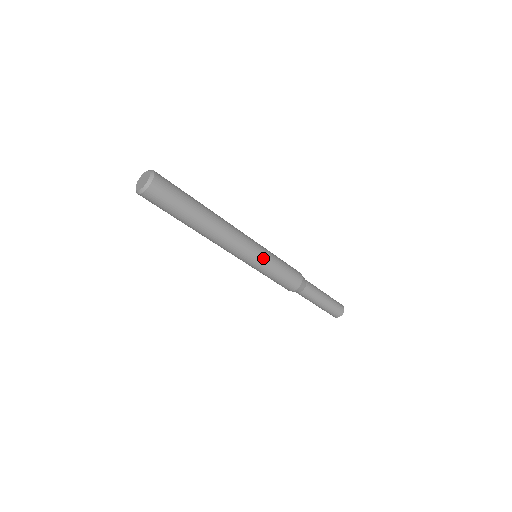
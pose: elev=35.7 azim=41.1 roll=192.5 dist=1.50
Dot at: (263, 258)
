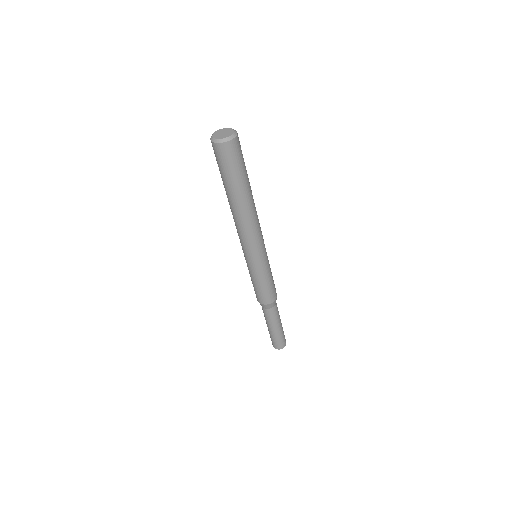
Dot at: (264, 260)
